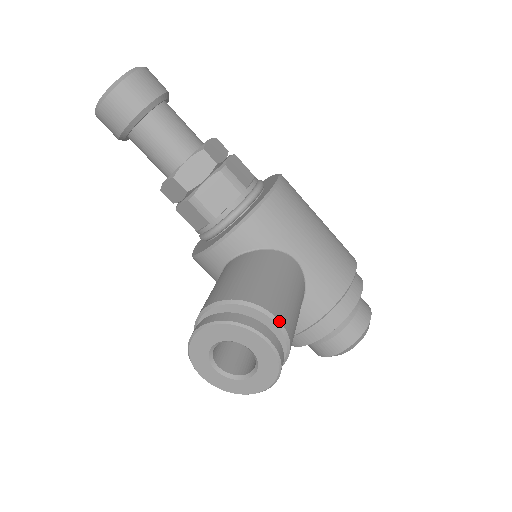
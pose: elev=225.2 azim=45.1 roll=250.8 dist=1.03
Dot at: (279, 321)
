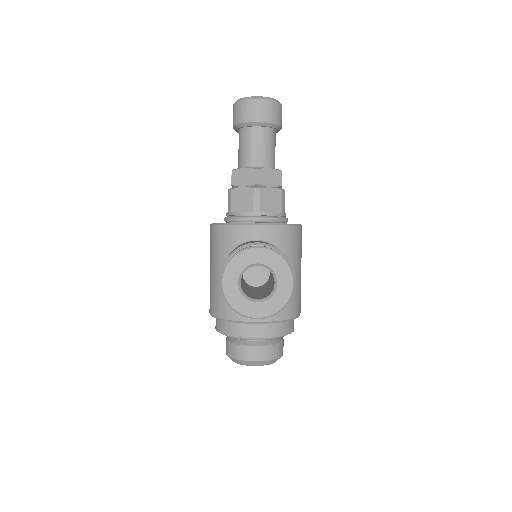
Dot at: occluded
